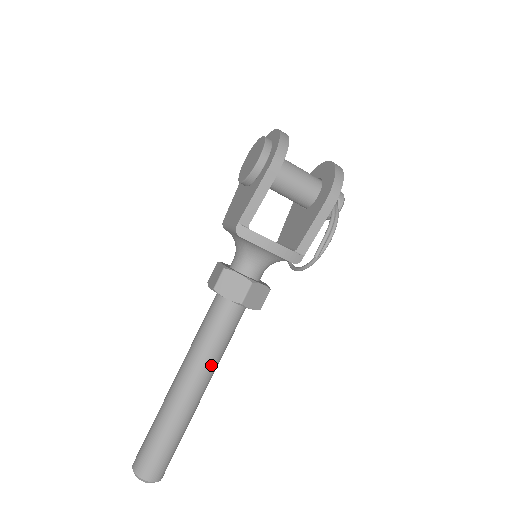
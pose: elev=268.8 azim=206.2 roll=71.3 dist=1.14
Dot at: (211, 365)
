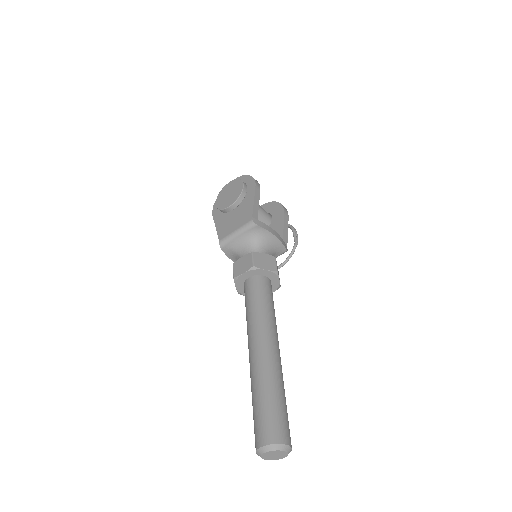
Dot at: (276, 327)
